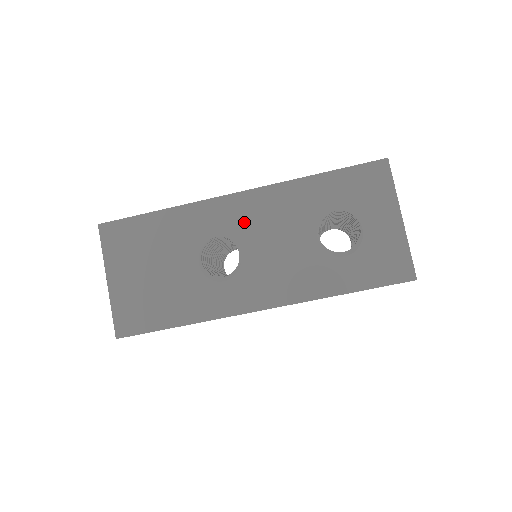
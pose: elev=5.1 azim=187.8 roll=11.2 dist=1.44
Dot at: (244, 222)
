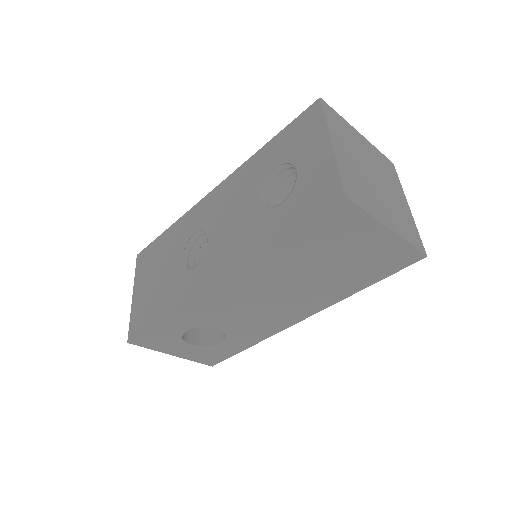
Dot at: (213, 211)
